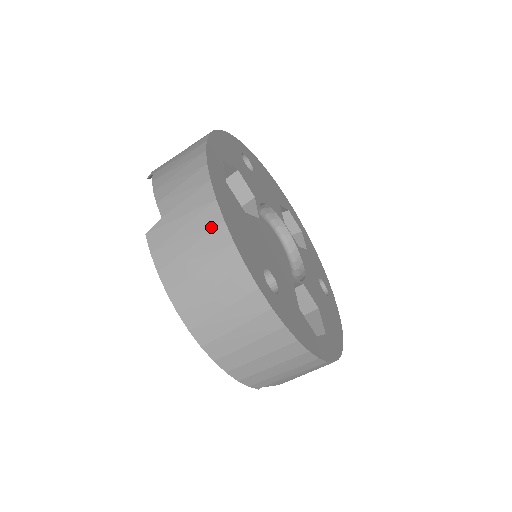
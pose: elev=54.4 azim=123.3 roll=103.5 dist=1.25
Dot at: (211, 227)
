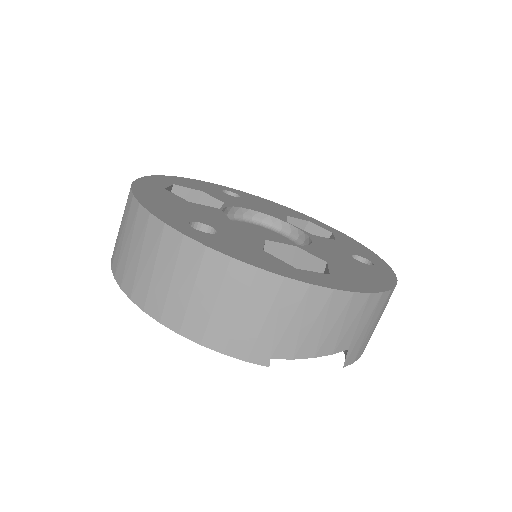
Dot at: (129, 208)
